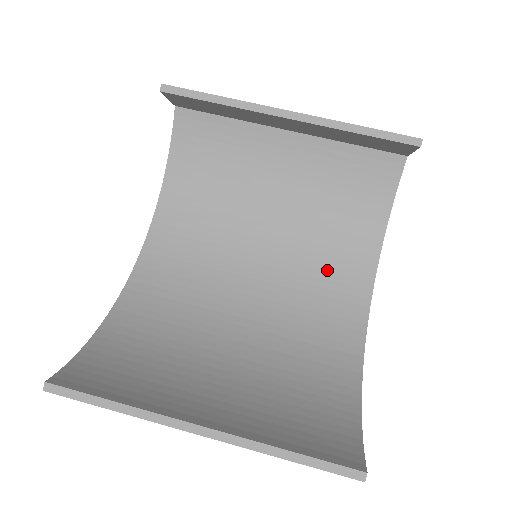
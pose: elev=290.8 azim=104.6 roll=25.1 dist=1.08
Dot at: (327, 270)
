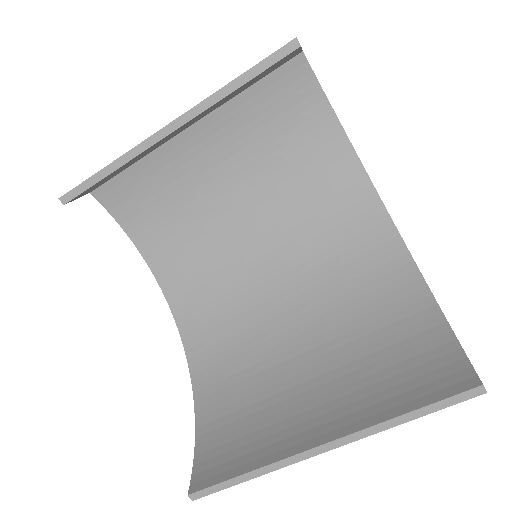
Dot at: (324, 209)
